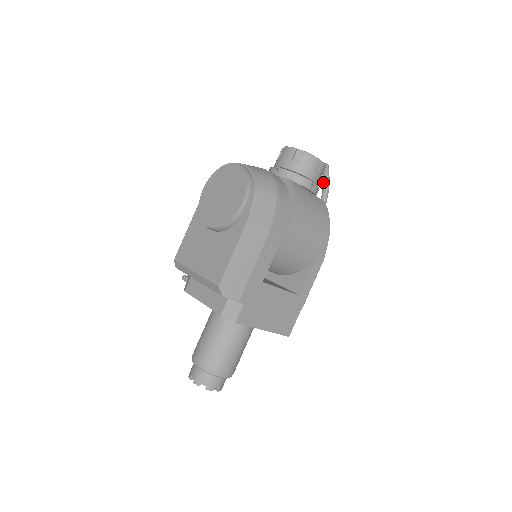
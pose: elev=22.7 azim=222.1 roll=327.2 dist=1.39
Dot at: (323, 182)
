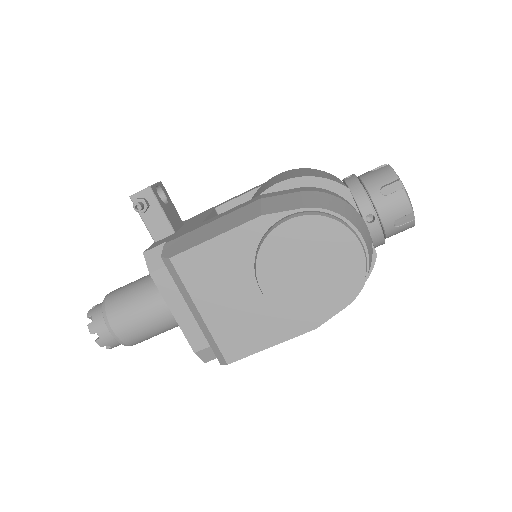
Dot at: occluded
